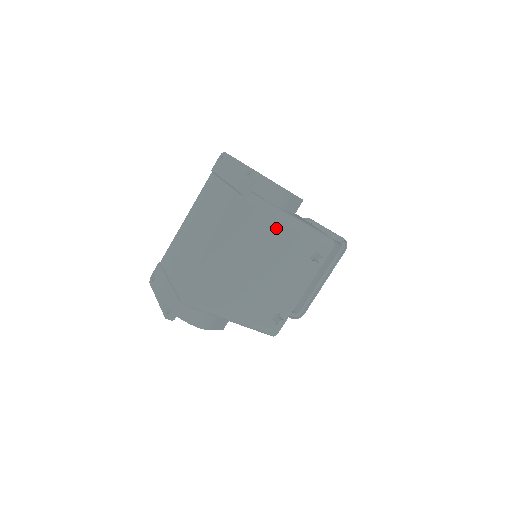
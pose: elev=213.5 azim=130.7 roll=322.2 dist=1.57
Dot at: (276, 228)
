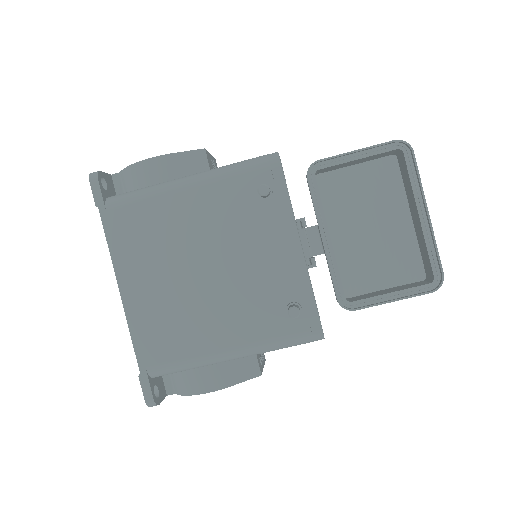
Dot at: (172, 206)
